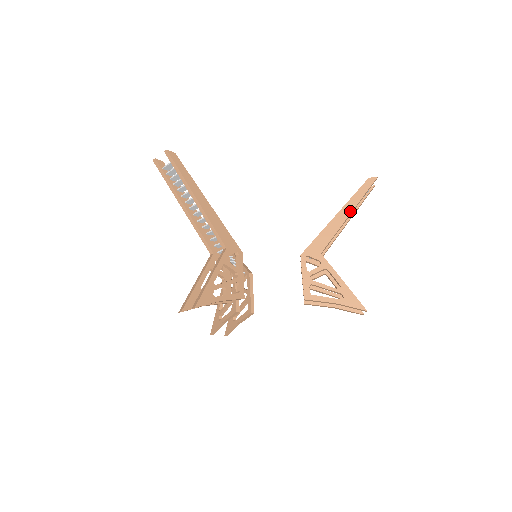
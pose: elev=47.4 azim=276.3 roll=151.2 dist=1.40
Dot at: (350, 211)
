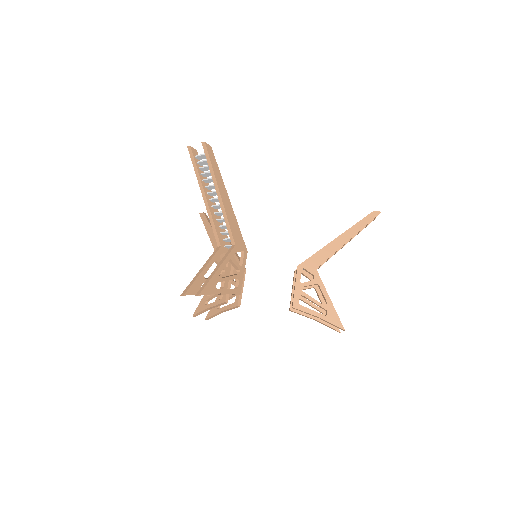
Dot at: (351, 237)
